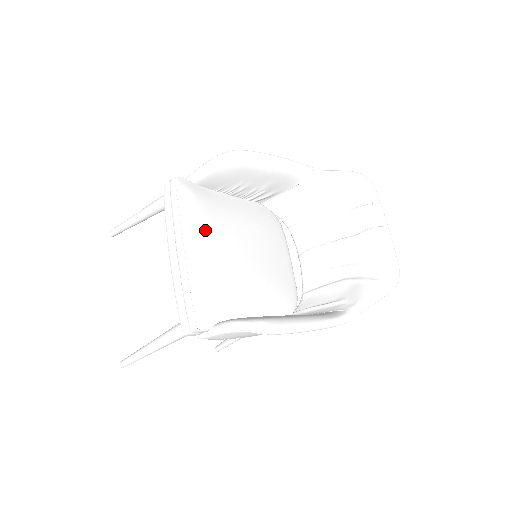
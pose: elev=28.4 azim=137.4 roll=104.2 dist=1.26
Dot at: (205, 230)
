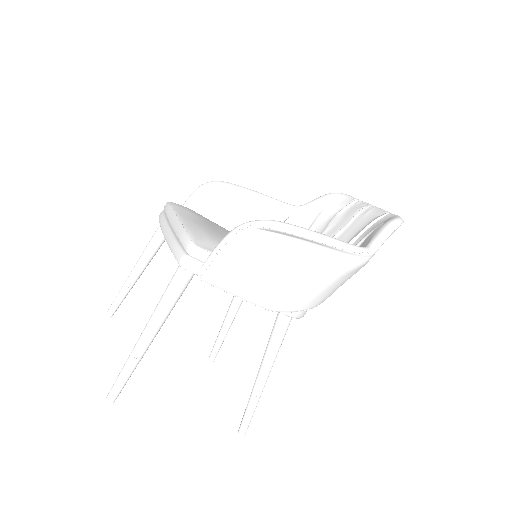
Dot at: (198, 216)
